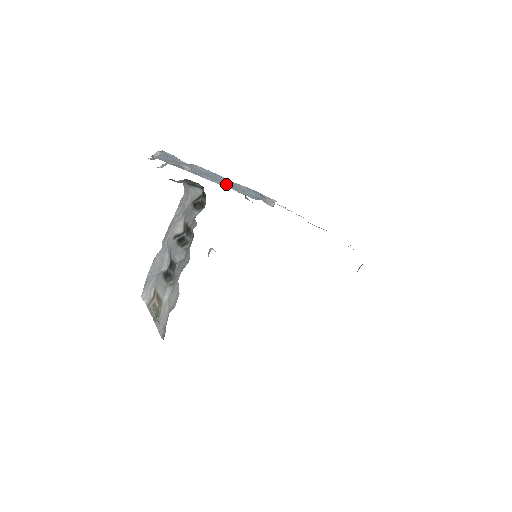
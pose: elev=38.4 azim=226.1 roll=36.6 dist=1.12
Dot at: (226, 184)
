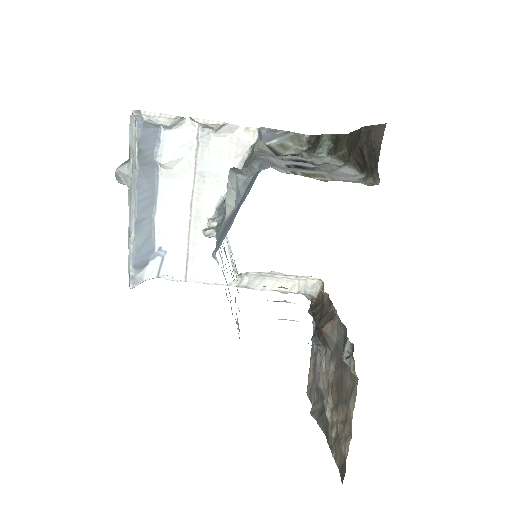
Dot at: (142, 218)
